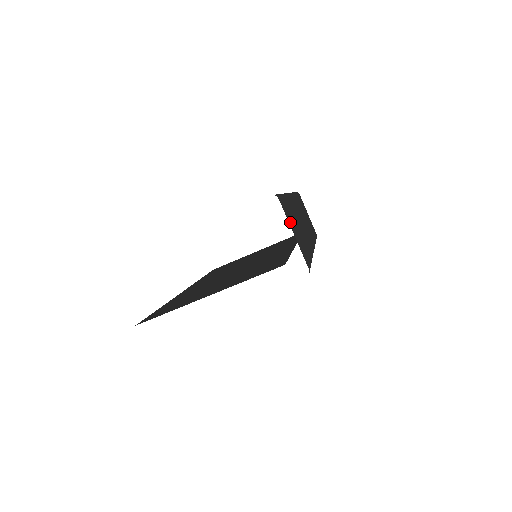
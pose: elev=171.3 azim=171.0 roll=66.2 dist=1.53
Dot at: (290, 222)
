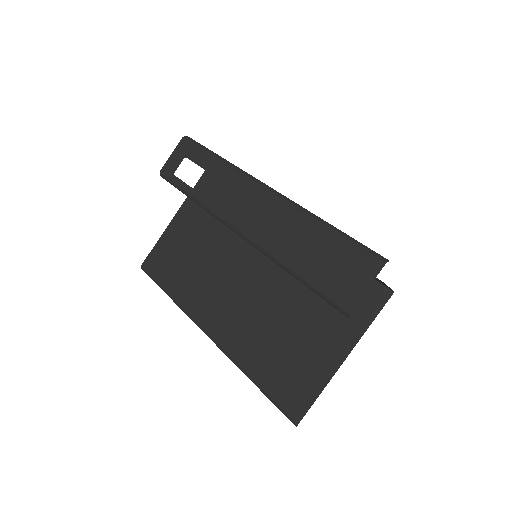
Dot at: occluded
